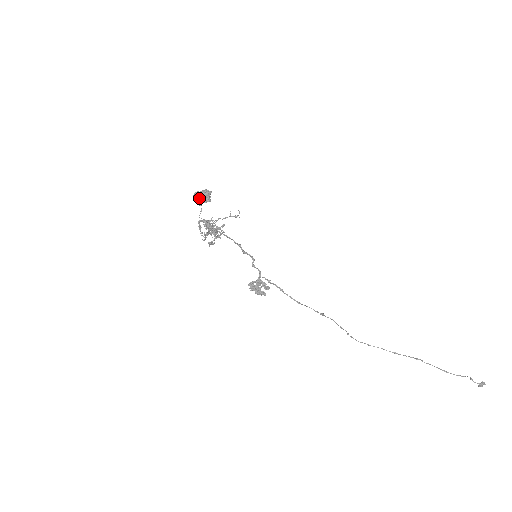
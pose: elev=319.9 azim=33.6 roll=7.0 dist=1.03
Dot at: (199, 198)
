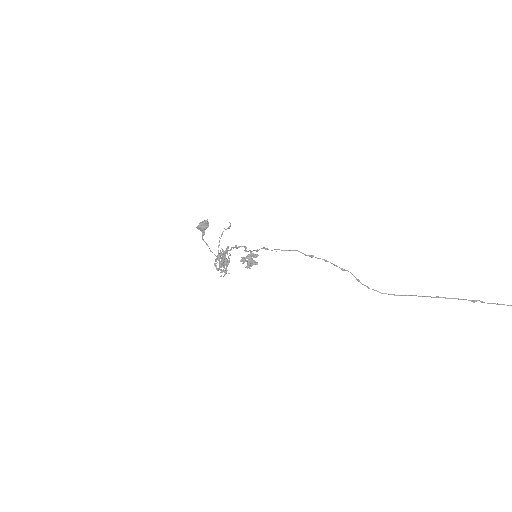
Dot at: (199, 226)
